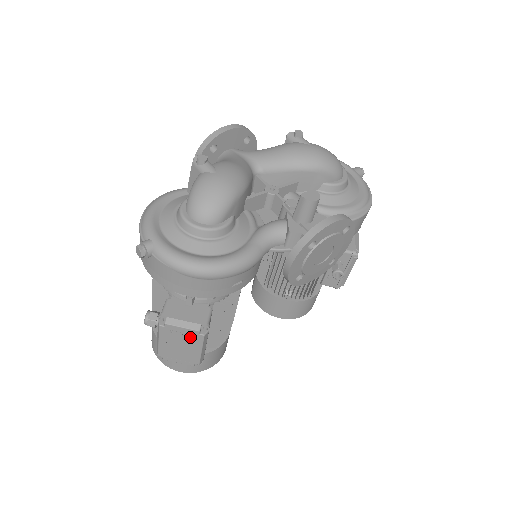
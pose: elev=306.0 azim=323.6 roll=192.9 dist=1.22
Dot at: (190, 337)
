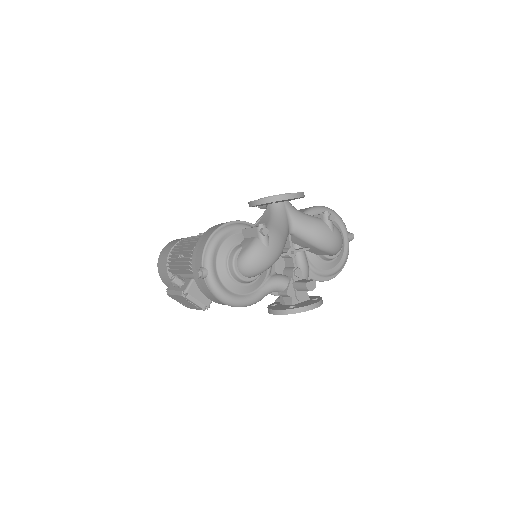
Dot at: (195, 306)
